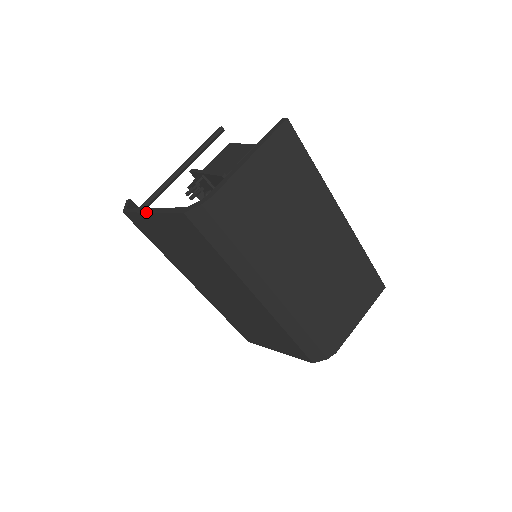
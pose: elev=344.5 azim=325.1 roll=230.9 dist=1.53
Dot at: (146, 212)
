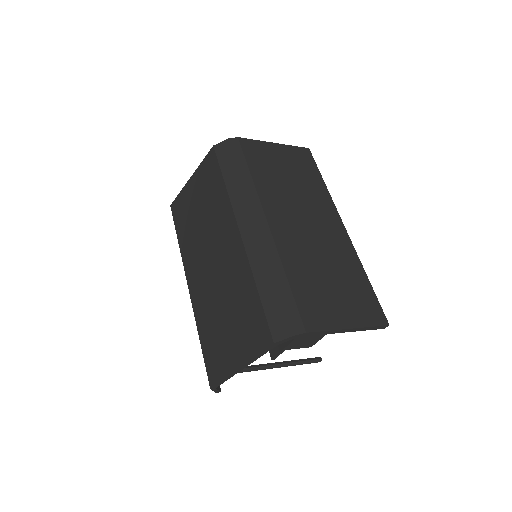
Dot at: (188, 181)
